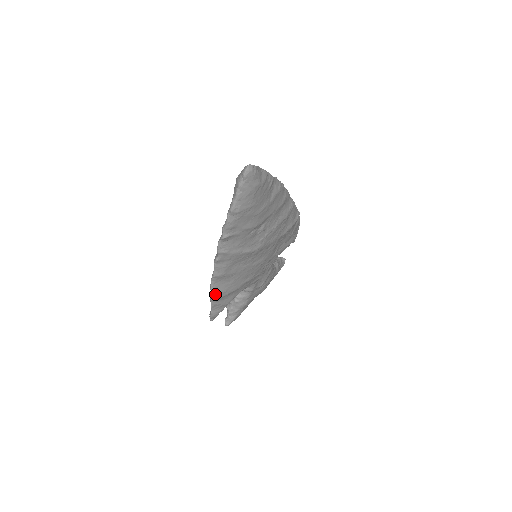
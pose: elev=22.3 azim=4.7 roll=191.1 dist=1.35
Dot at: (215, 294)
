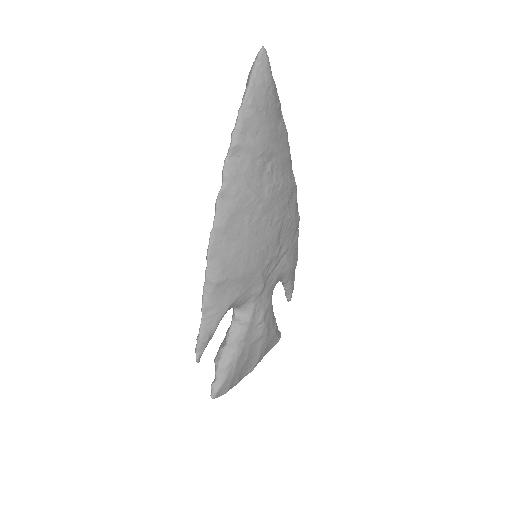
Dot at: (211, 270)
